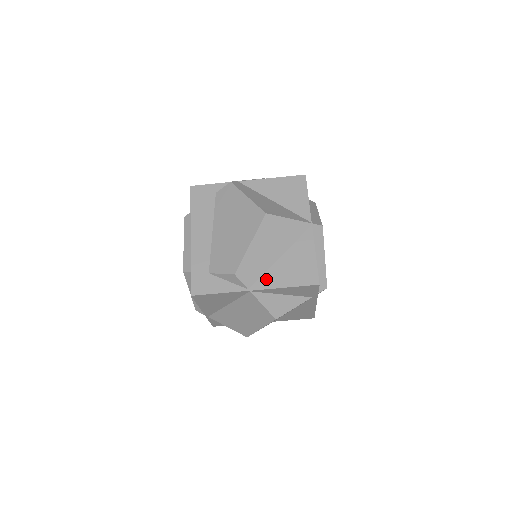
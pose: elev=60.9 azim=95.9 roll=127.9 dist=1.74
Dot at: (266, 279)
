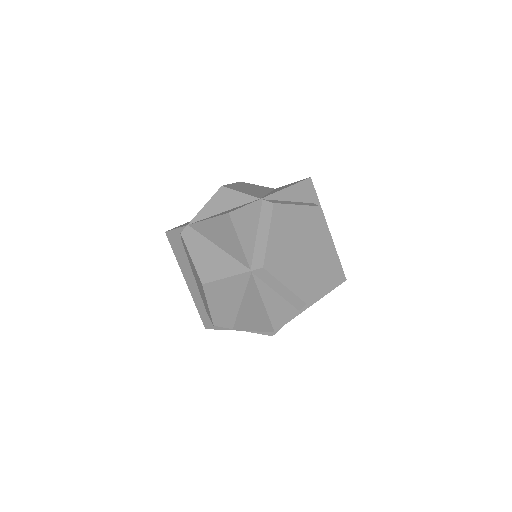
Dot at: (239, 322)
